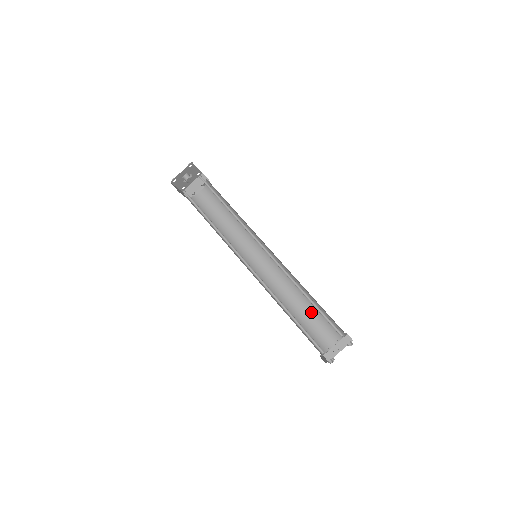
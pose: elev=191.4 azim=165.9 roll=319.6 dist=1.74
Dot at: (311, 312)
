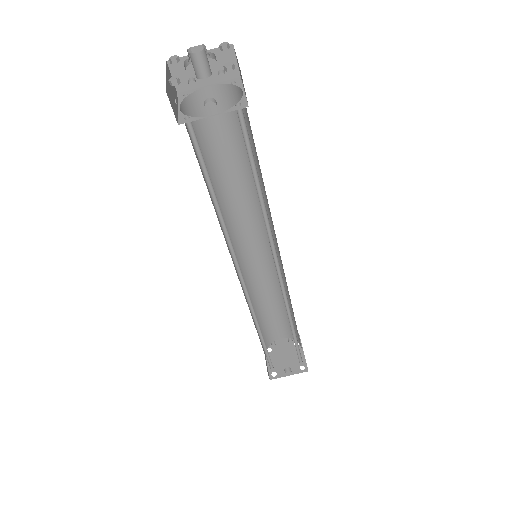
Dot at: (278, 310)
